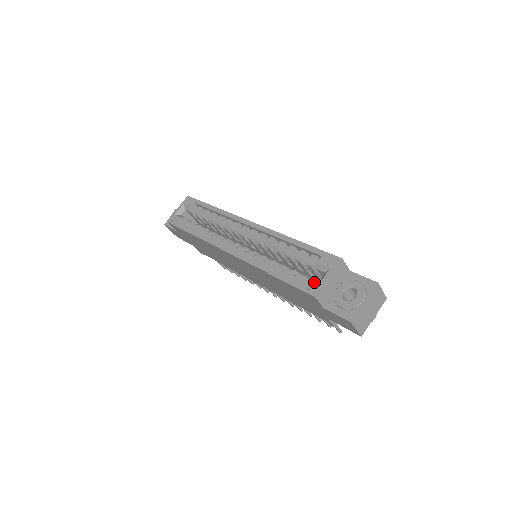
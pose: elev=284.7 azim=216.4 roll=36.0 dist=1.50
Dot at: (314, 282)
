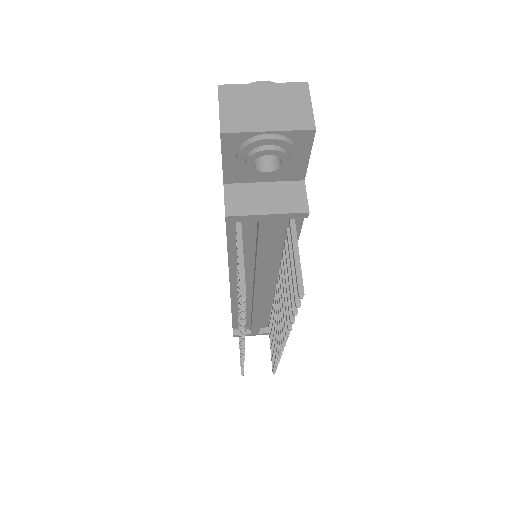
Dot at: occluded
